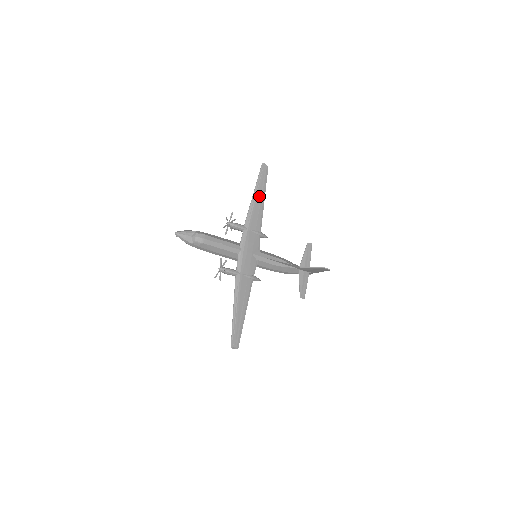
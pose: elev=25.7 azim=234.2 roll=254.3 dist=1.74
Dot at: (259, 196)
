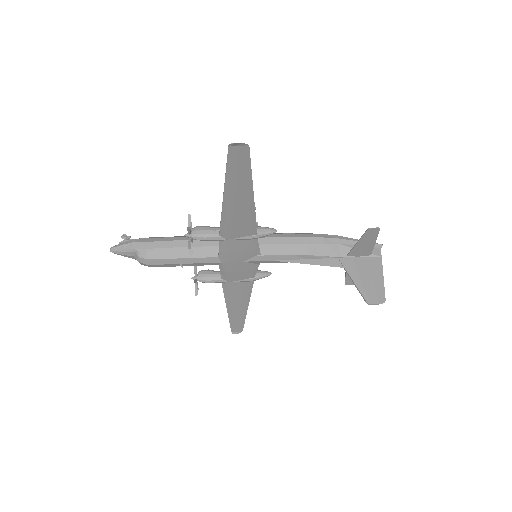
Dot at: (238, 196)
